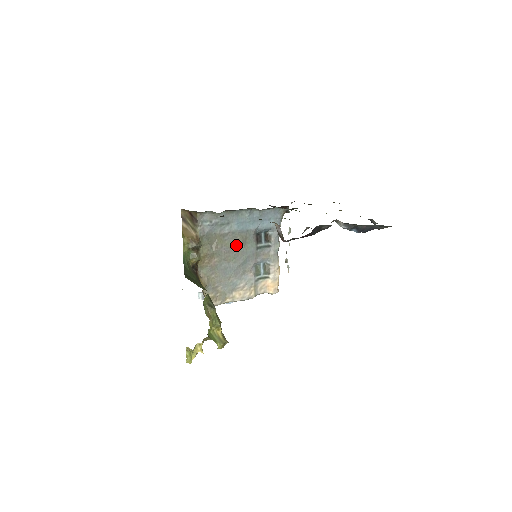
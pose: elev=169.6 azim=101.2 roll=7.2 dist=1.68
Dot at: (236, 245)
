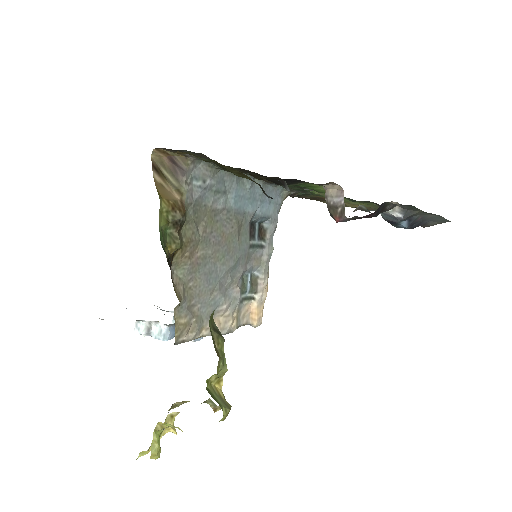
Dot at: (229, 233)
